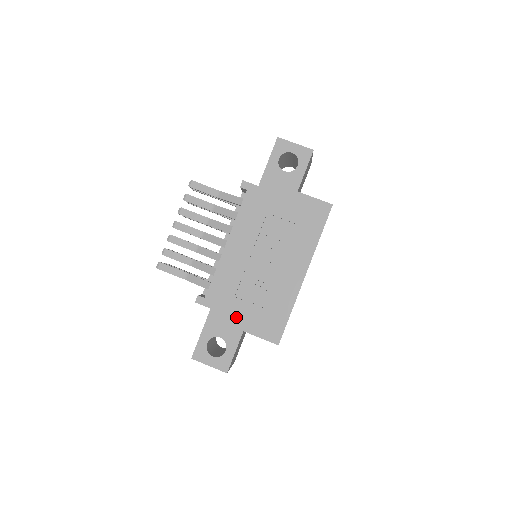
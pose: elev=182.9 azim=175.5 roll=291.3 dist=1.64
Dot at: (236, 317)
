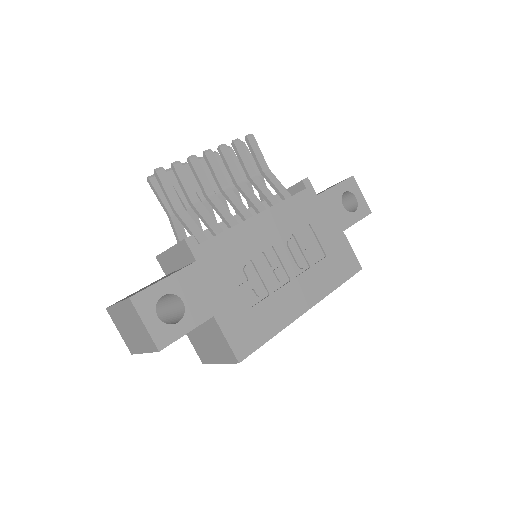
Dot at: (217, 294)
